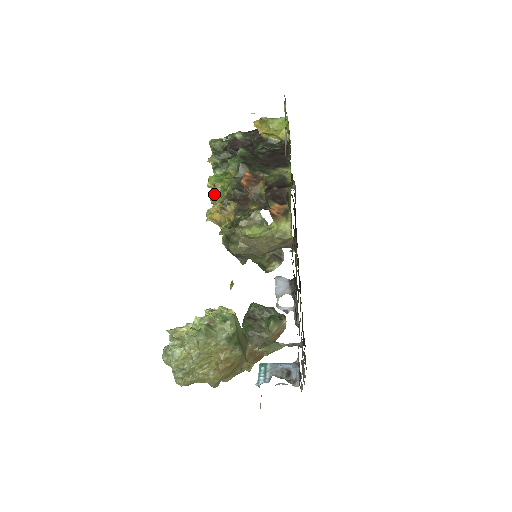
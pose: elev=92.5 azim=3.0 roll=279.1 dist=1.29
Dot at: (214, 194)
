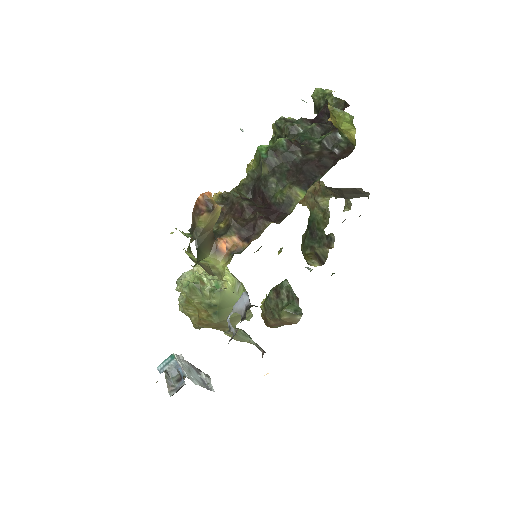
Dot at: (247, 172)
